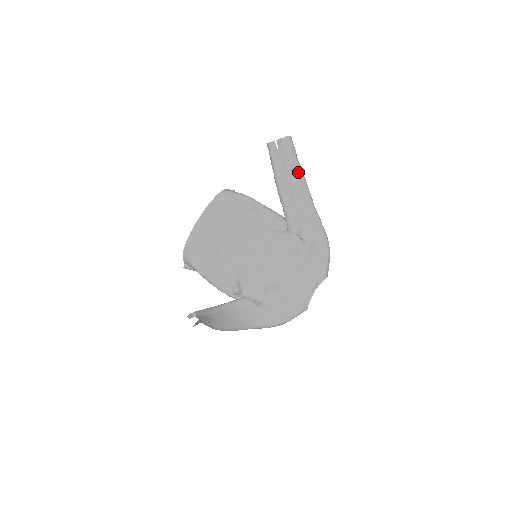
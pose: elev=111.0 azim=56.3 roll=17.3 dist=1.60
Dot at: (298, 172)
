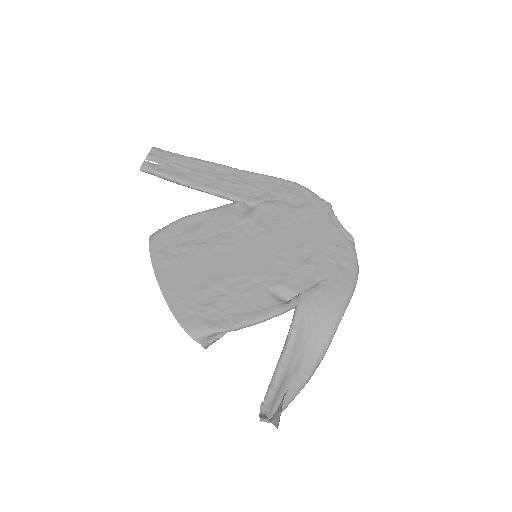
Dot at: (198, 162)
